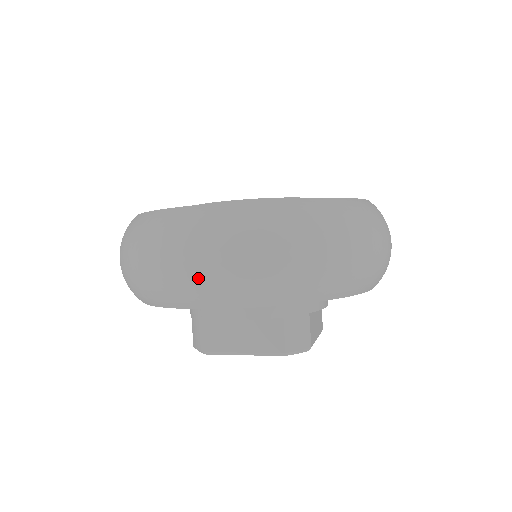
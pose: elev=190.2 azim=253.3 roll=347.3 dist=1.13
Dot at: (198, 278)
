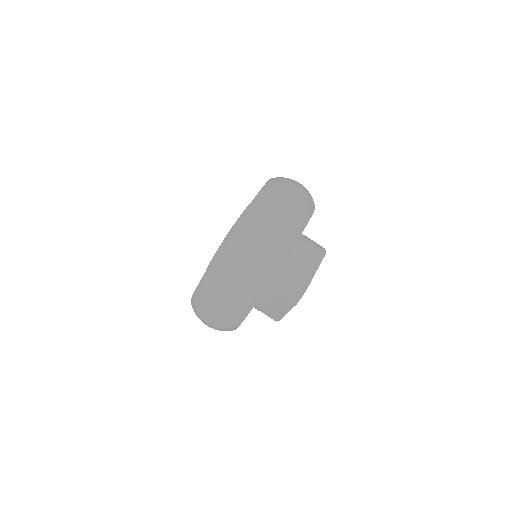
Dot at: (218, 326)
